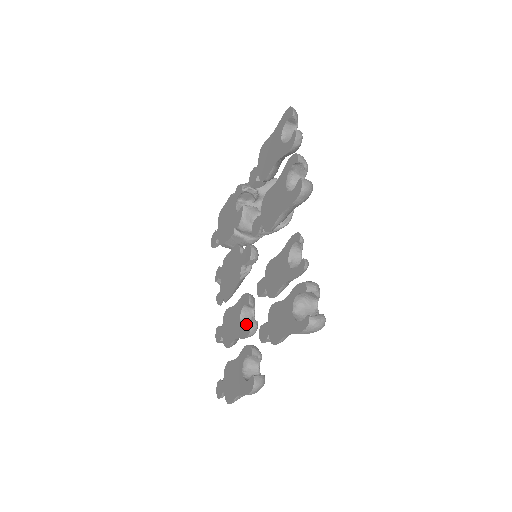
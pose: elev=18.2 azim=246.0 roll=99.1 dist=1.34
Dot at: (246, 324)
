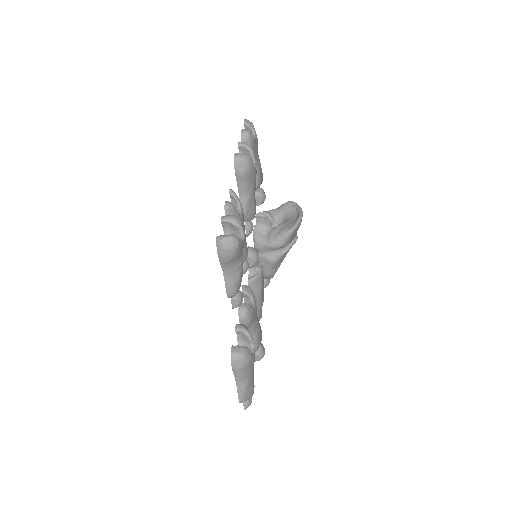
Dot at: occluded
